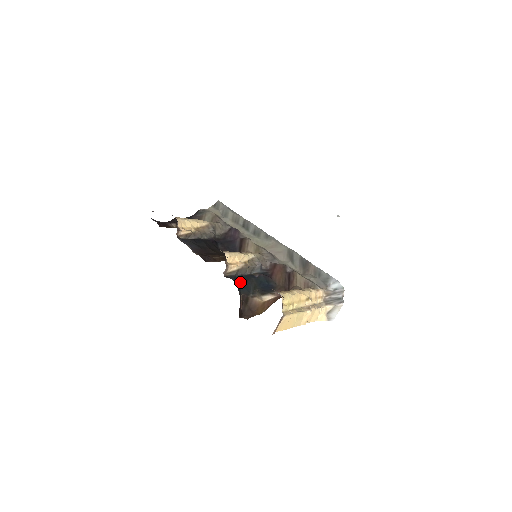
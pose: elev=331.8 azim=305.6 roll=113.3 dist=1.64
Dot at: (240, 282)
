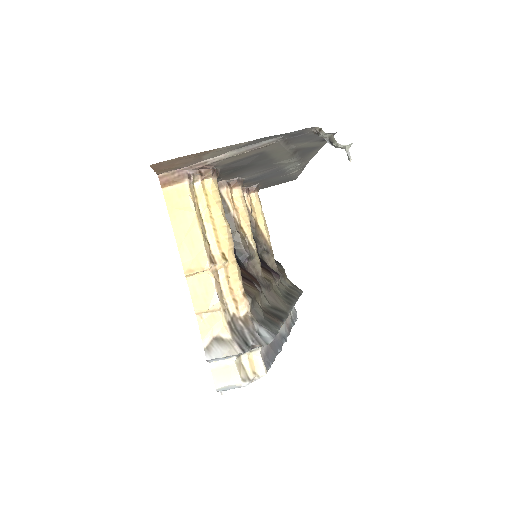
Dot at: occluded
